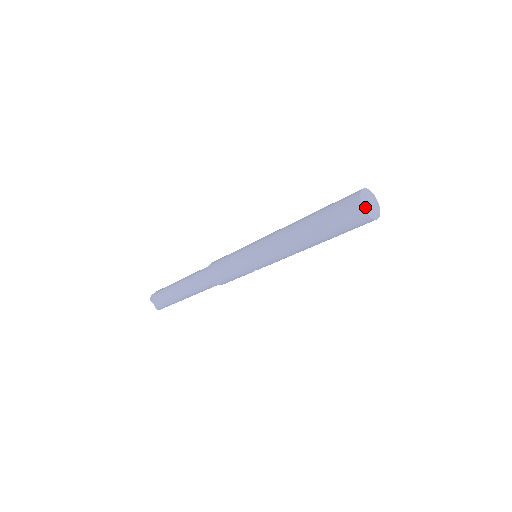
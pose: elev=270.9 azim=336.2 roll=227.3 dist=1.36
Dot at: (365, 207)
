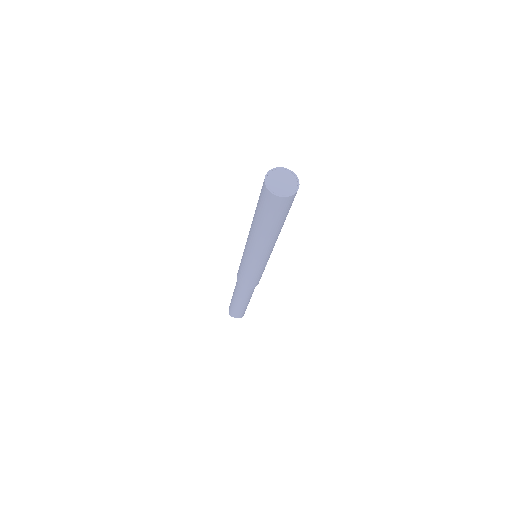
Dot at: (279, 193)
